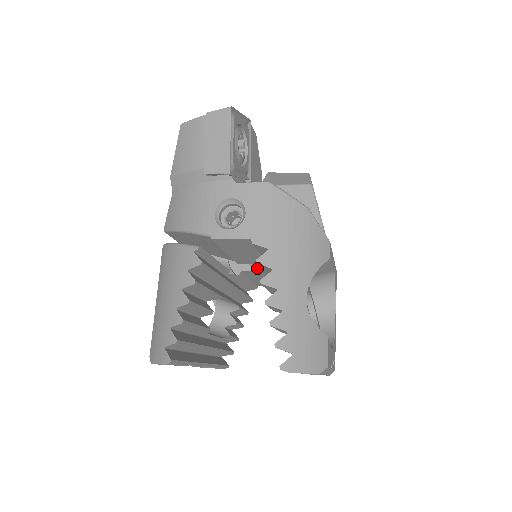
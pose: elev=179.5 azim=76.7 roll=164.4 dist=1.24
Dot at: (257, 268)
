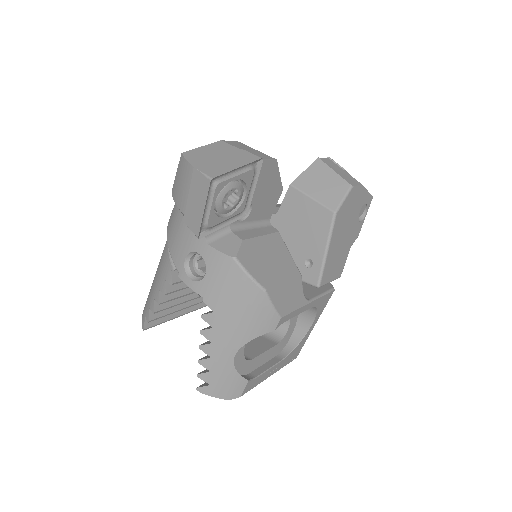
Dot at: occluded
